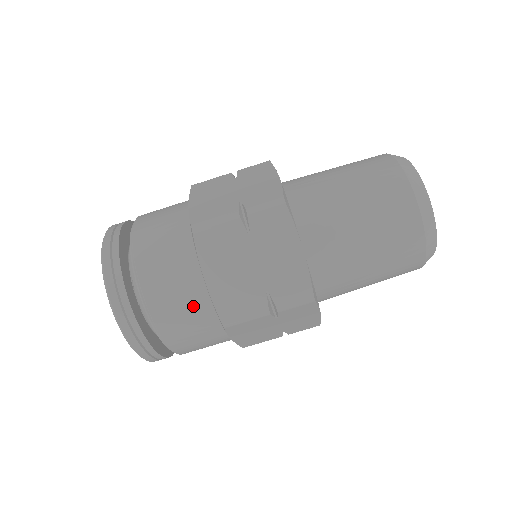
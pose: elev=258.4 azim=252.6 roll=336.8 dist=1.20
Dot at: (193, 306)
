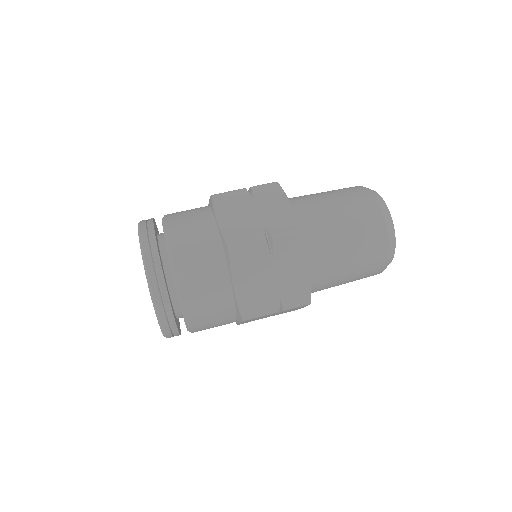
Dot at: (205, 240)
